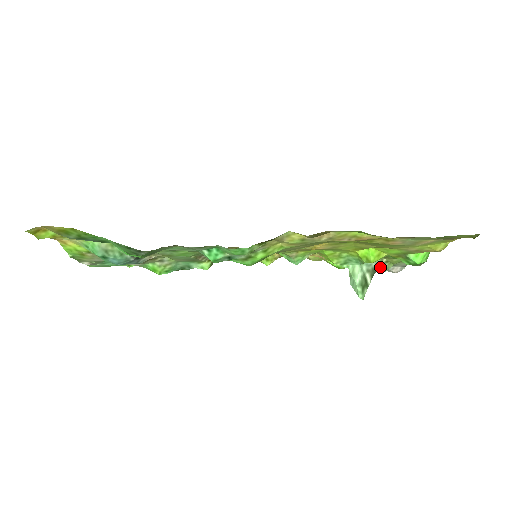
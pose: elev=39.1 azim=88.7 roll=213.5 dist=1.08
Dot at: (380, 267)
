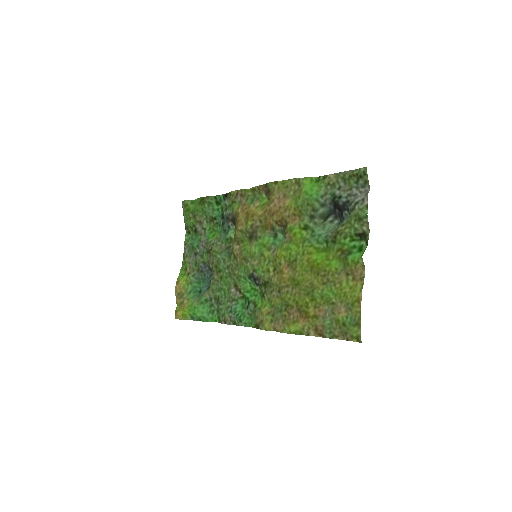
Dot at: (341, 224)
